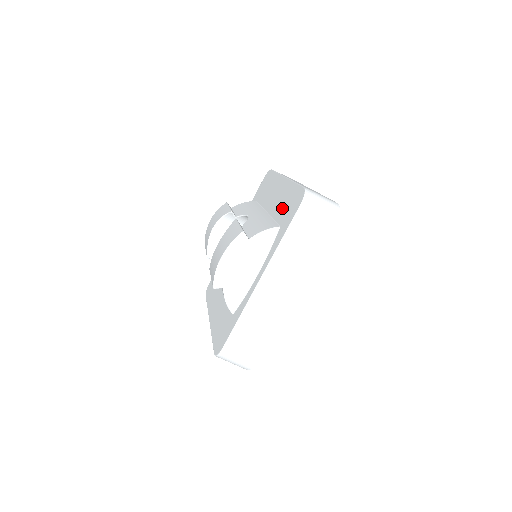
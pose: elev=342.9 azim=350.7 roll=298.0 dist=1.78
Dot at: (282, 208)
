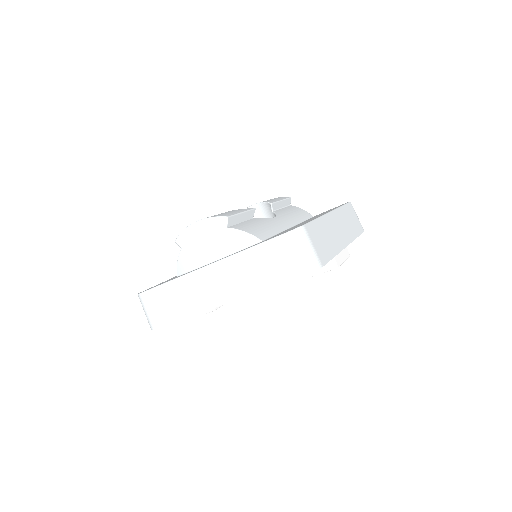
Dot at: (287, 230)
